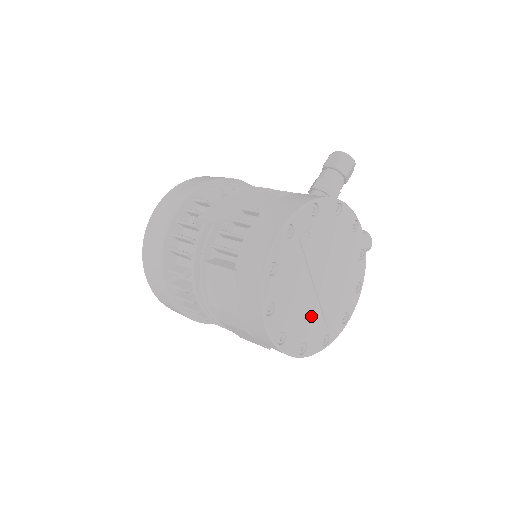
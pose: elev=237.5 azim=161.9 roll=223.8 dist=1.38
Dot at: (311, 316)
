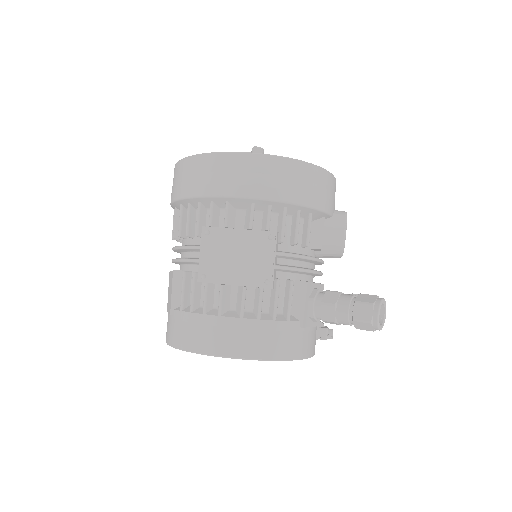
Dot at: occluded
